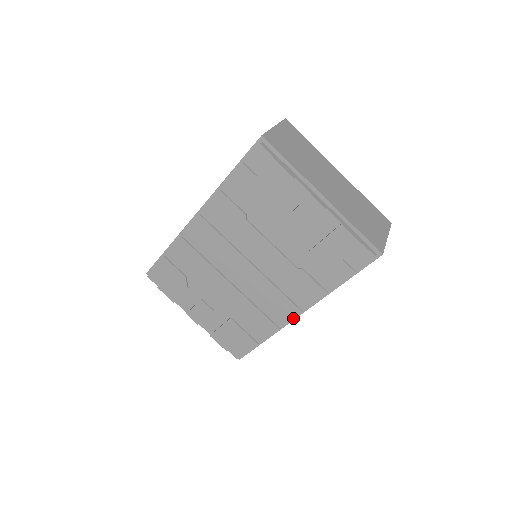
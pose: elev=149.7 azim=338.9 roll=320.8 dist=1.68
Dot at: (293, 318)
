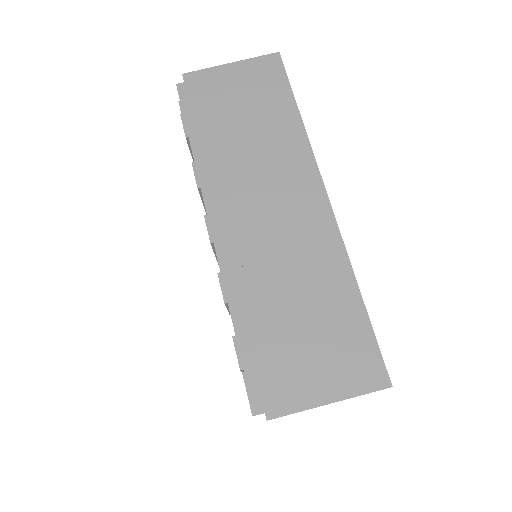
Dot at: occluded
